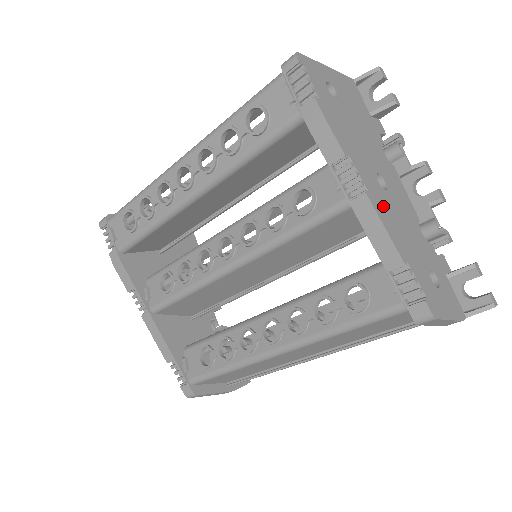
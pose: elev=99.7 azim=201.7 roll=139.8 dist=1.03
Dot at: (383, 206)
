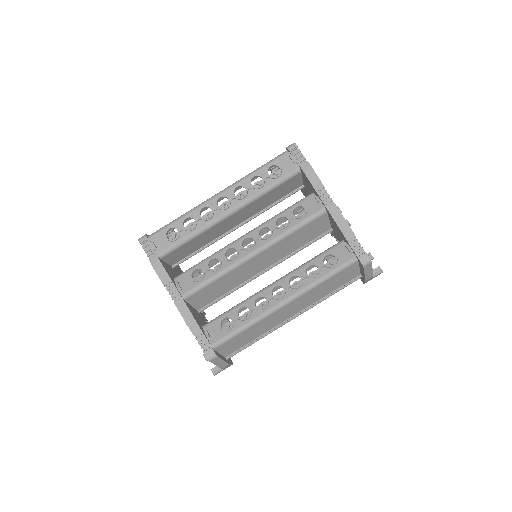
Dot at: occluded
